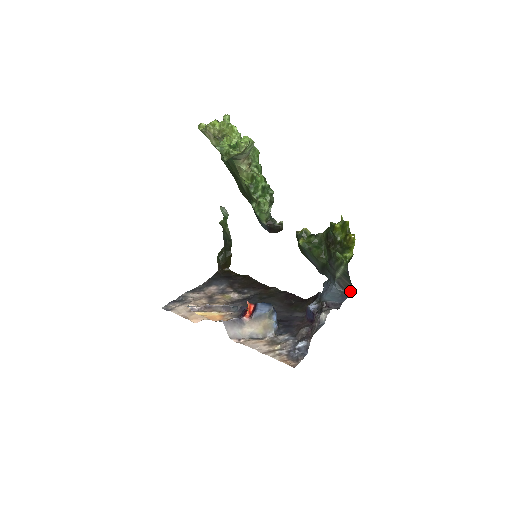
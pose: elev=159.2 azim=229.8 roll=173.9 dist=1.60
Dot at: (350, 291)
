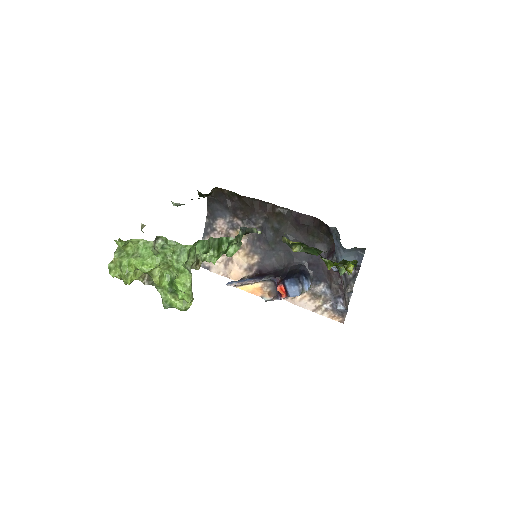
Dot at: (364, 249)
